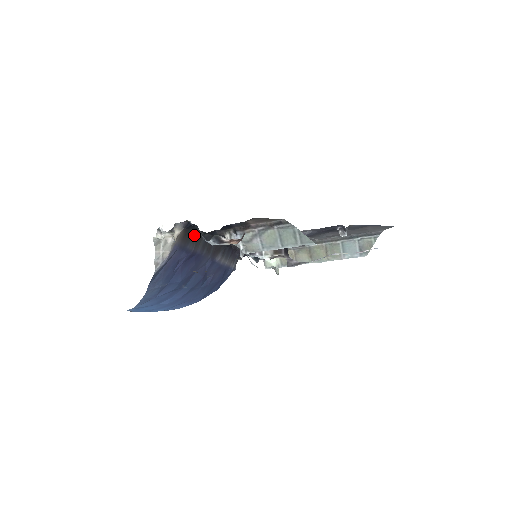
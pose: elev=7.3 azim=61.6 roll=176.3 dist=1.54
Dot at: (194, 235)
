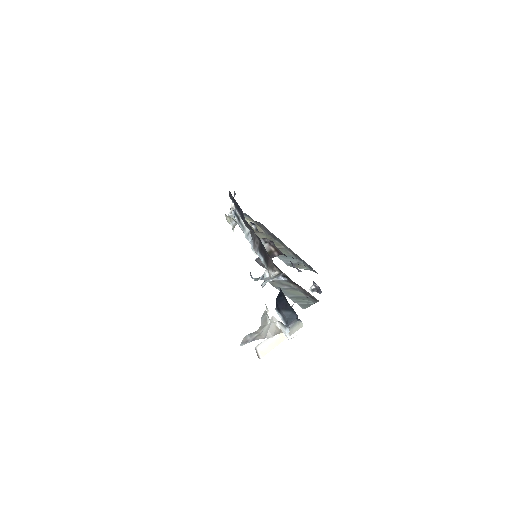
Dot at: occluded
